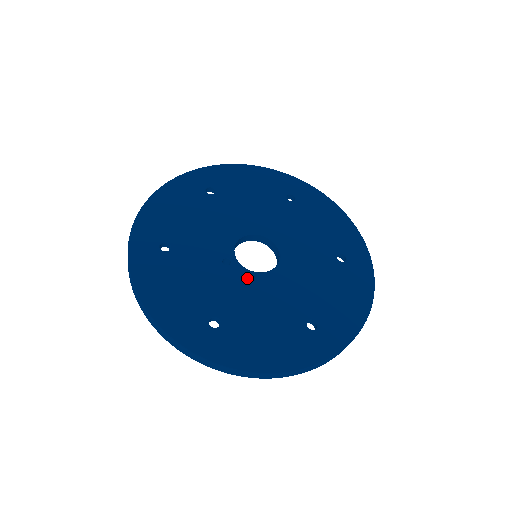
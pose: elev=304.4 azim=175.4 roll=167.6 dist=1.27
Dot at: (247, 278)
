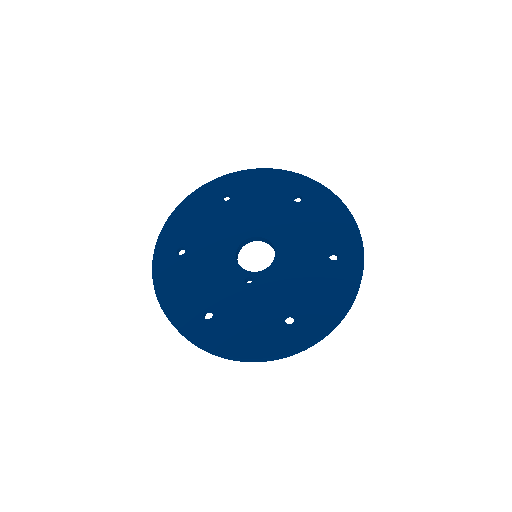
Dot at: (271, 275)
